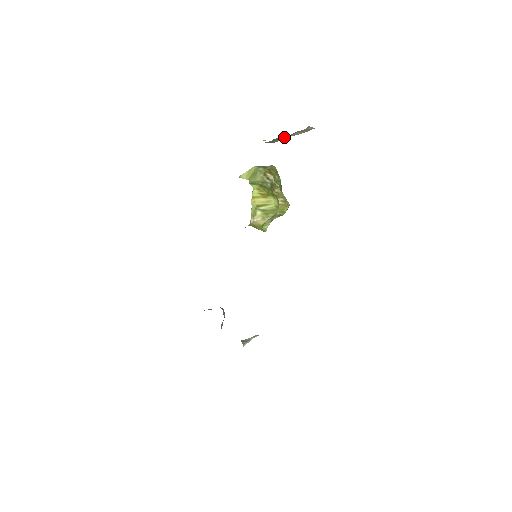
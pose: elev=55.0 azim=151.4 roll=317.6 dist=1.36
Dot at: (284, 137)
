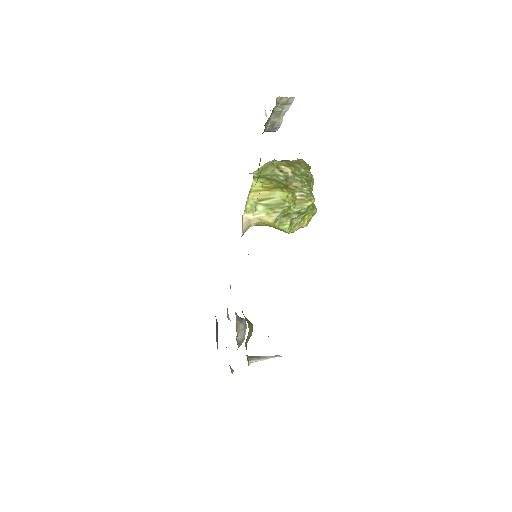
Dot at: (276, 119)
